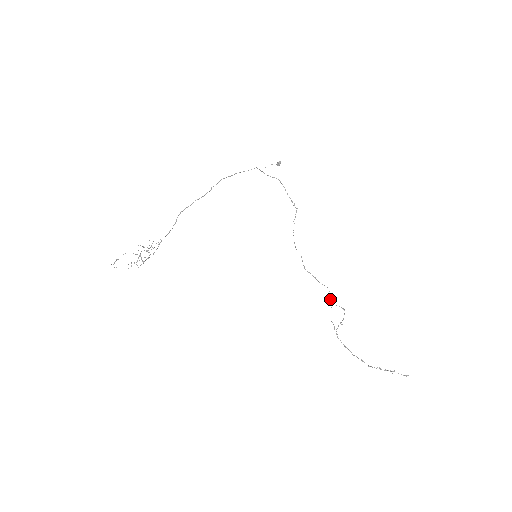
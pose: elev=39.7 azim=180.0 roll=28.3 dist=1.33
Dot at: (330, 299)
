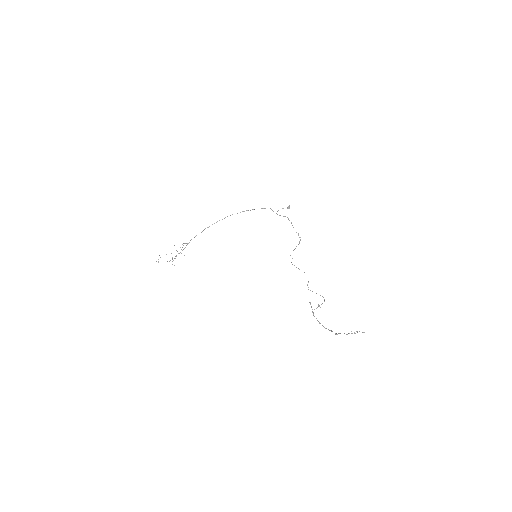
Dot at: (308, 282)
